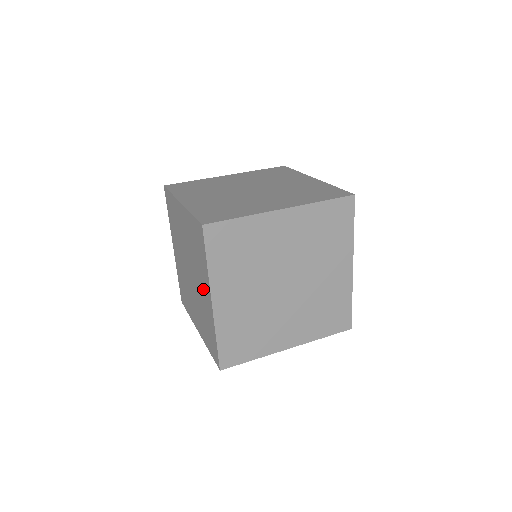
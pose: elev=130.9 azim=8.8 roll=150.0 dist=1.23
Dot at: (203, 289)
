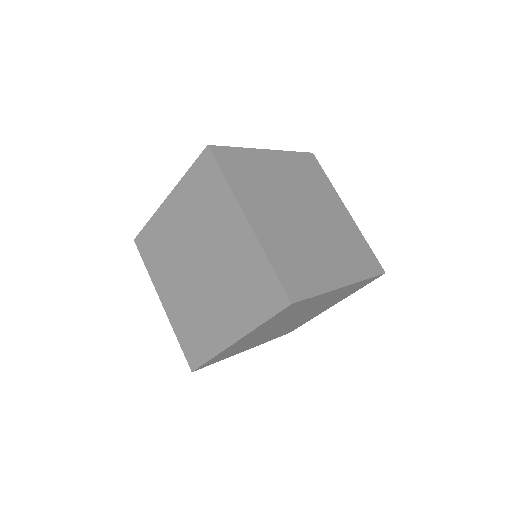
Dot at: (225, 315)
